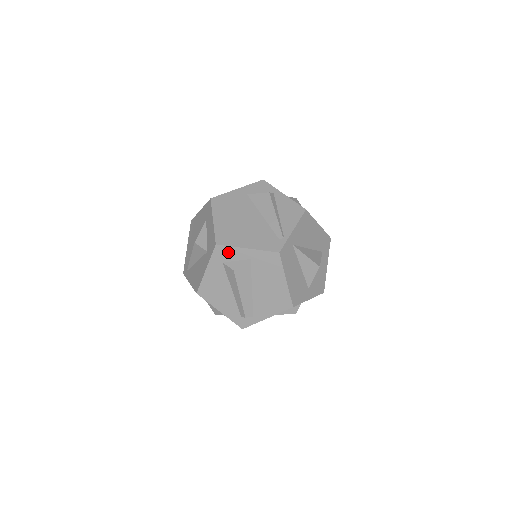
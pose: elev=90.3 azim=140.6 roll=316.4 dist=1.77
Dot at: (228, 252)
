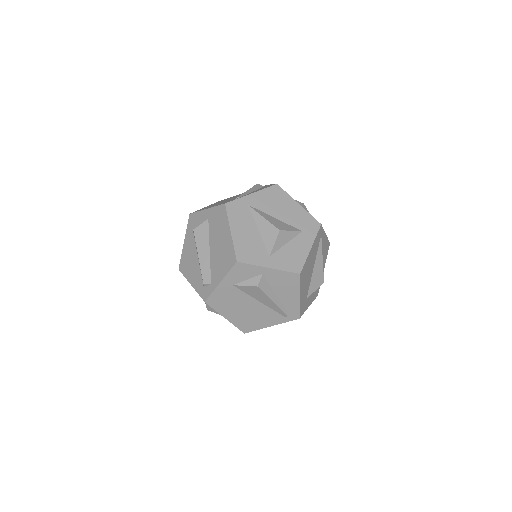
Dot at: (196, 218)
